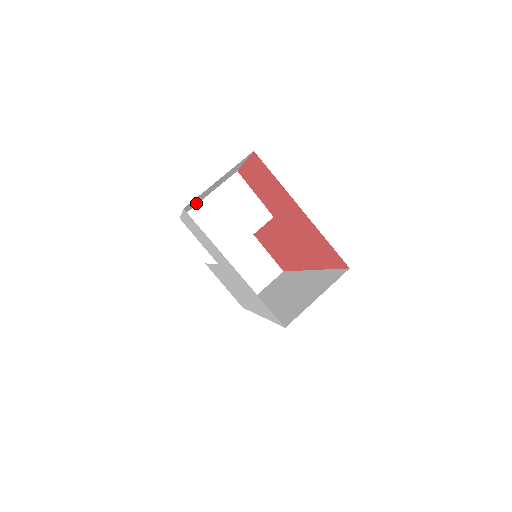
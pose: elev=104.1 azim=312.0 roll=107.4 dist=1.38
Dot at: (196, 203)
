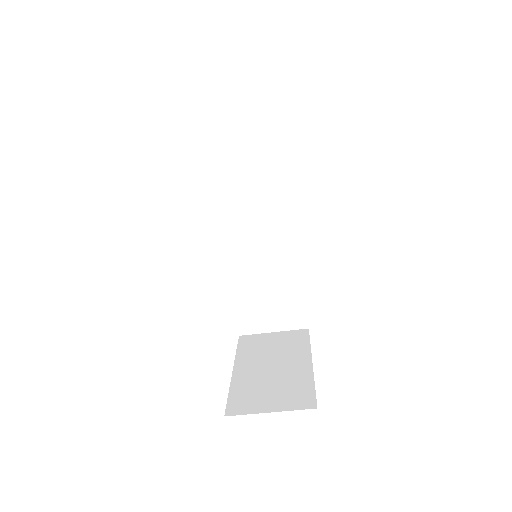
Dot at: occluded
